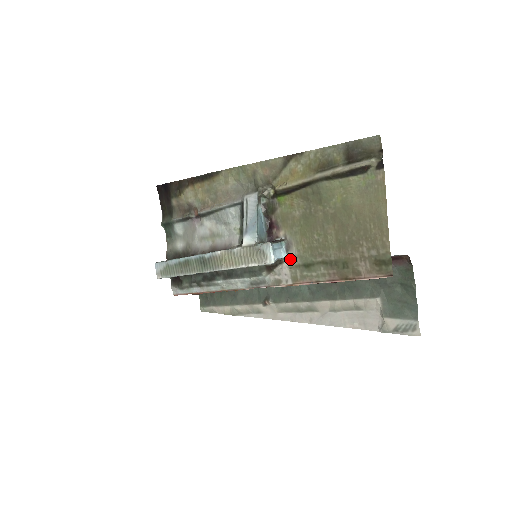
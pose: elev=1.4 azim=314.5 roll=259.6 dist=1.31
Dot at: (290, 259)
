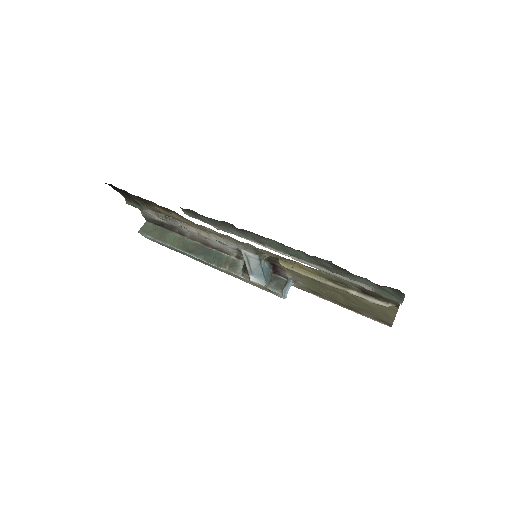
Dot at: (297, 284)
